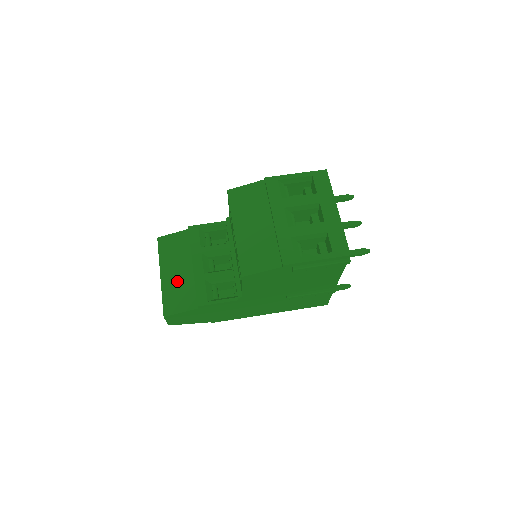
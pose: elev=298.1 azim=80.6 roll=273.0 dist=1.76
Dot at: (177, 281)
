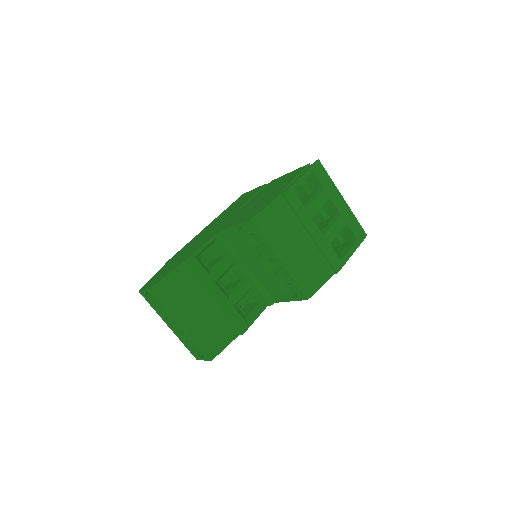
Dot at: (204, 322)
